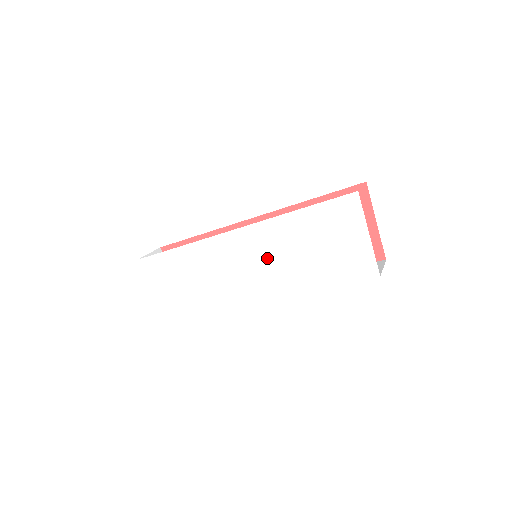
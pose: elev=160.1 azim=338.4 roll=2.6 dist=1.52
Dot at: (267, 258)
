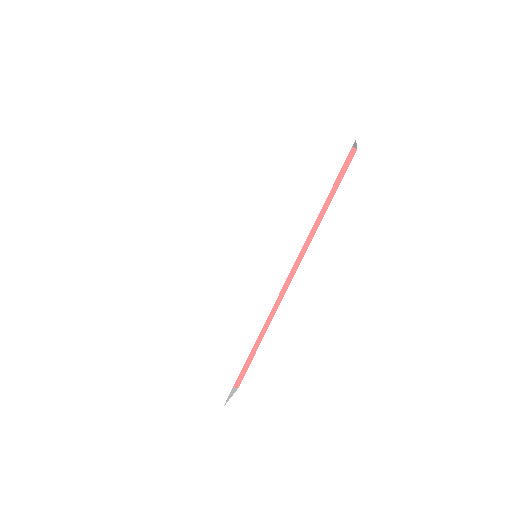
Dot at: (259, 234)
